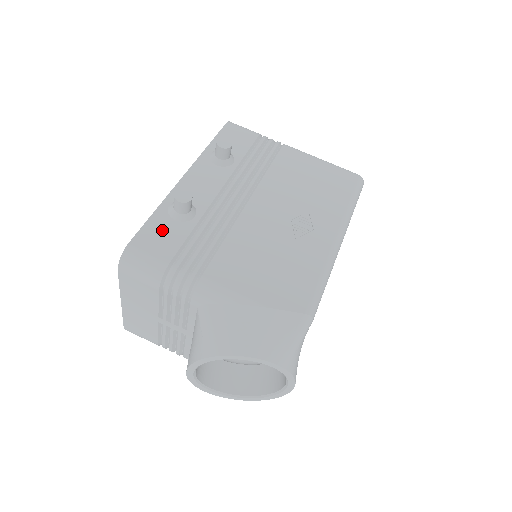
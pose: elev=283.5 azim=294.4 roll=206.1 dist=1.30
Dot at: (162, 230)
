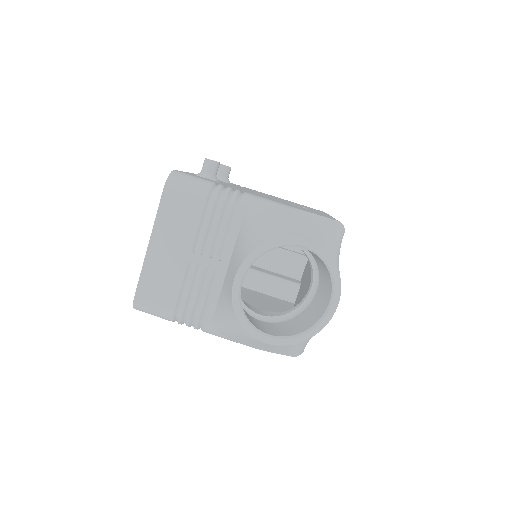
Dot at: (198, 176)
